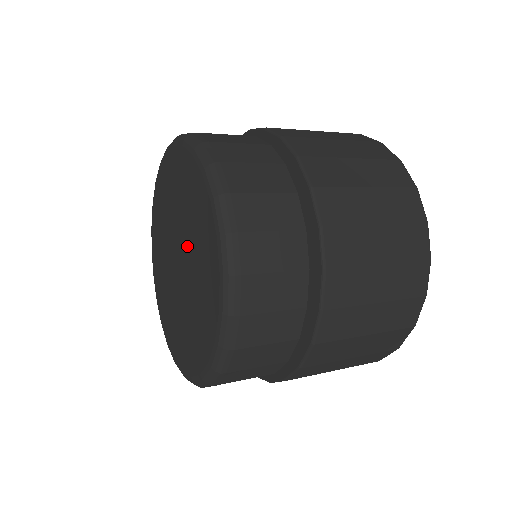
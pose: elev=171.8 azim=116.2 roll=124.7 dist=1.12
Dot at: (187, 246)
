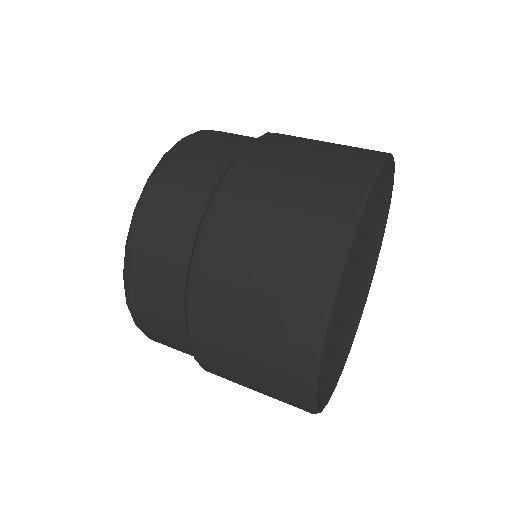
Dot at: occluded
